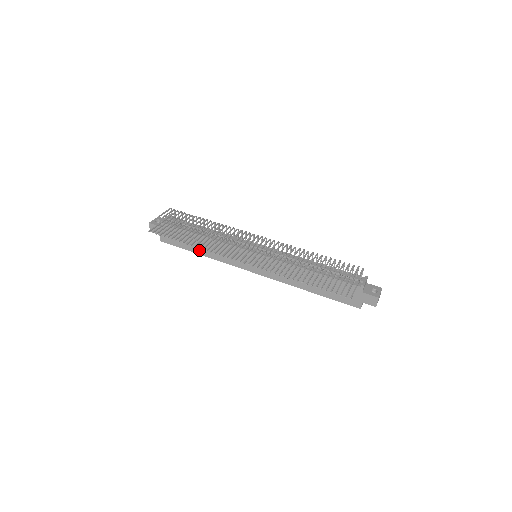
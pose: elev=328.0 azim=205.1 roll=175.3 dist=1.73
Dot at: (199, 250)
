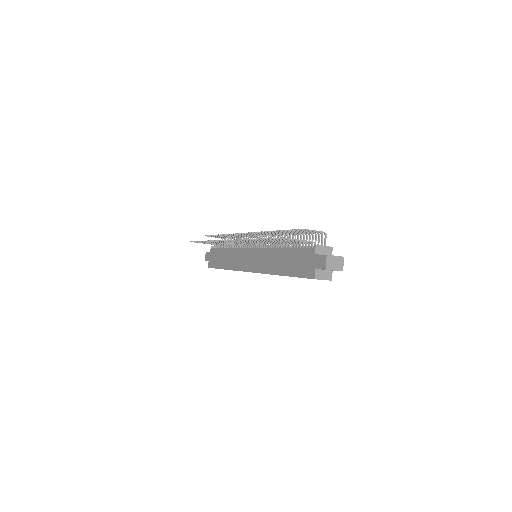
Dot at: (225, 265)
